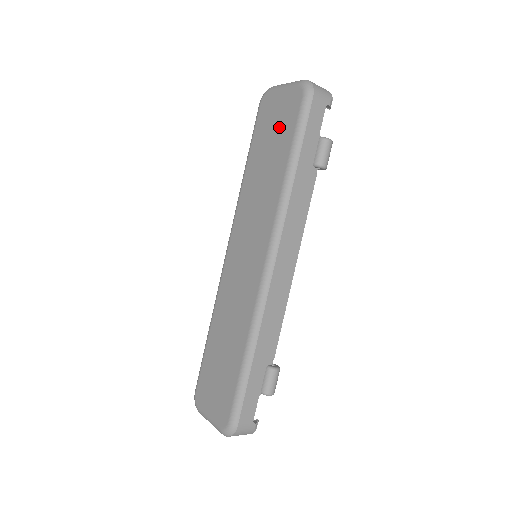
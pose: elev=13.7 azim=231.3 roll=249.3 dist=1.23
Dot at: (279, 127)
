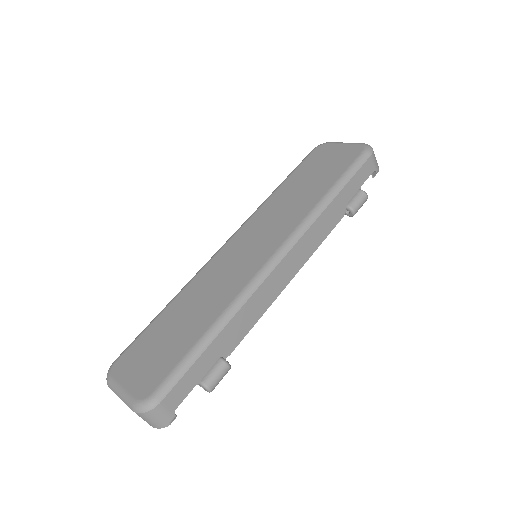
Dot at: (329, 166)
